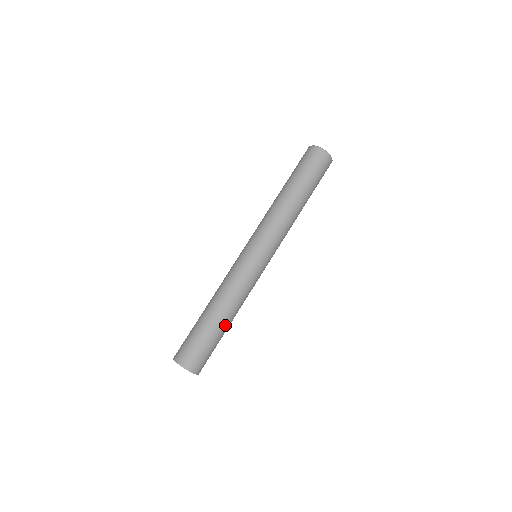
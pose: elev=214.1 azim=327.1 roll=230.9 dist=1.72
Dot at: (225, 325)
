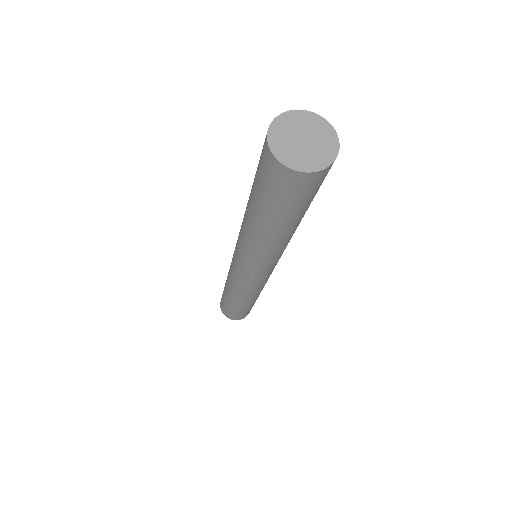
Dot at: occluded
